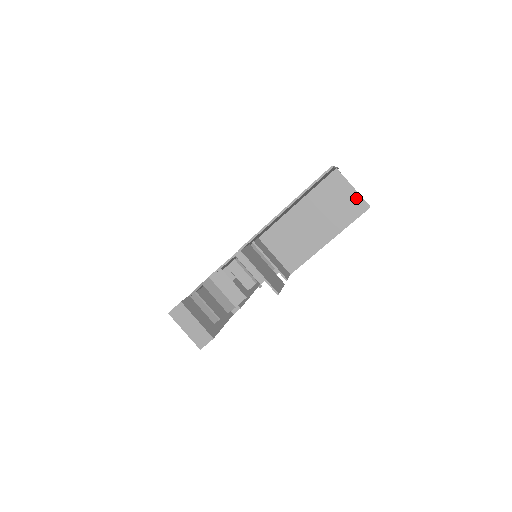
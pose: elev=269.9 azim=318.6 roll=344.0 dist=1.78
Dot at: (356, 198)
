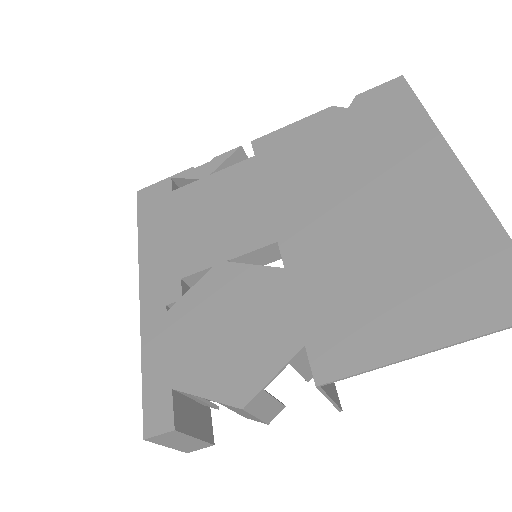
Dot at: occluded
